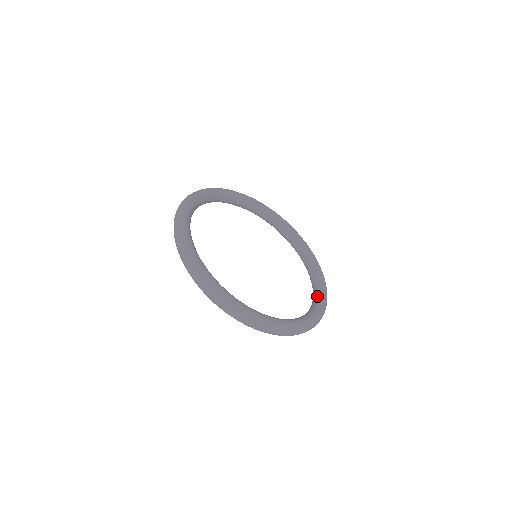
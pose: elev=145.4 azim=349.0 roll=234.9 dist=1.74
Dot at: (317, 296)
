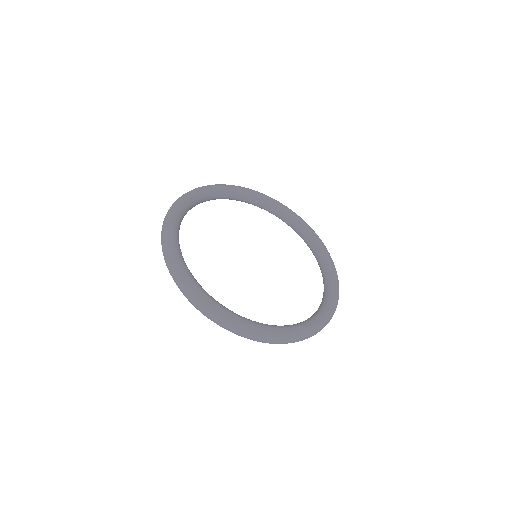
Dot at: (309, 318)
